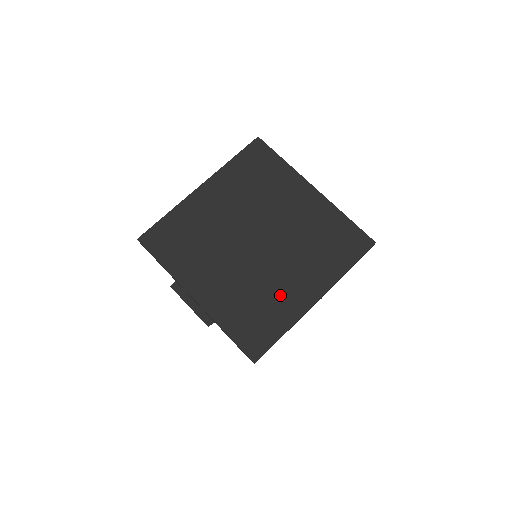
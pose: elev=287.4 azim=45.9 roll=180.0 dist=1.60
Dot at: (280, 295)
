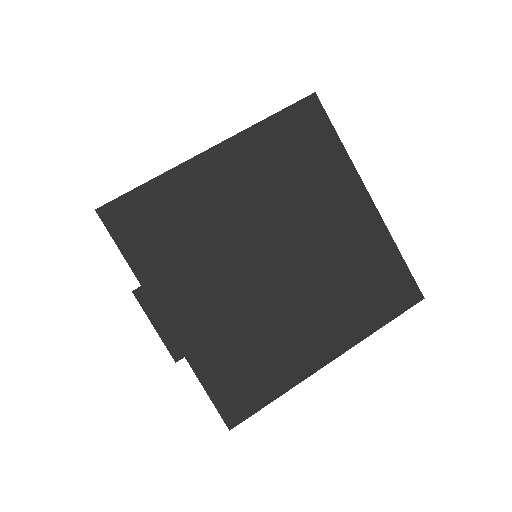
Dot at: (286, 344)
